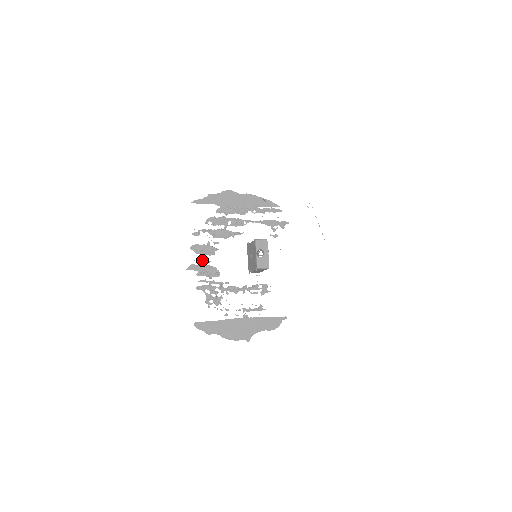
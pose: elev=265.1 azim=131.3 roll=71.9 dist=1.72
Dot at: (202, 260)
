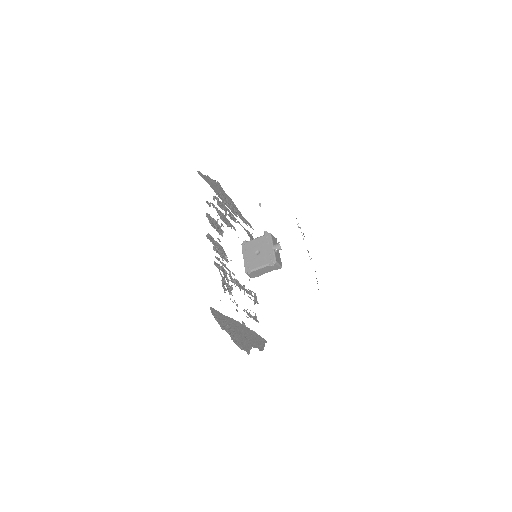
Dot at: occluded
